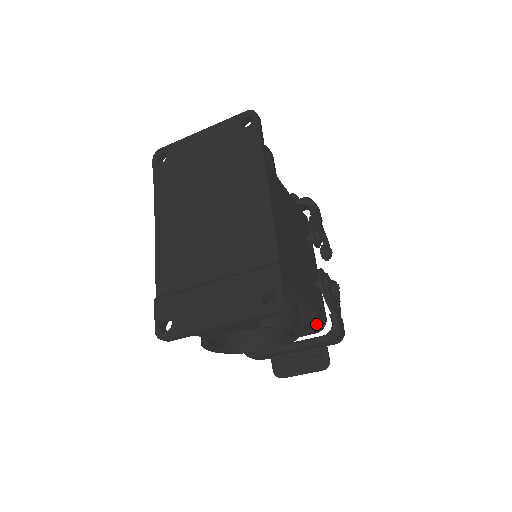
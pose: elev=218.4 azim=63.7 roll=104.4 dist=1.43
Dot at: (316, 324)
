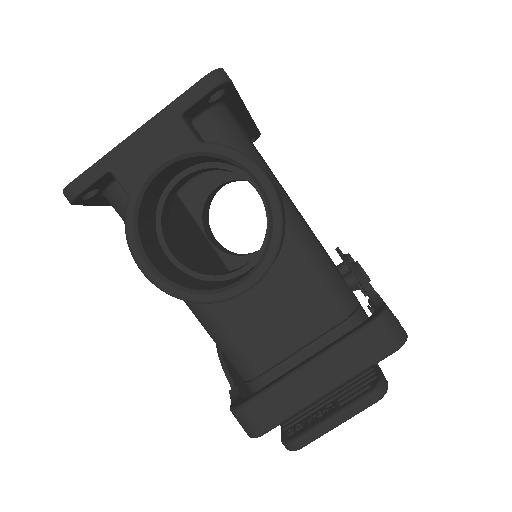
Dot at: (340, 296)
